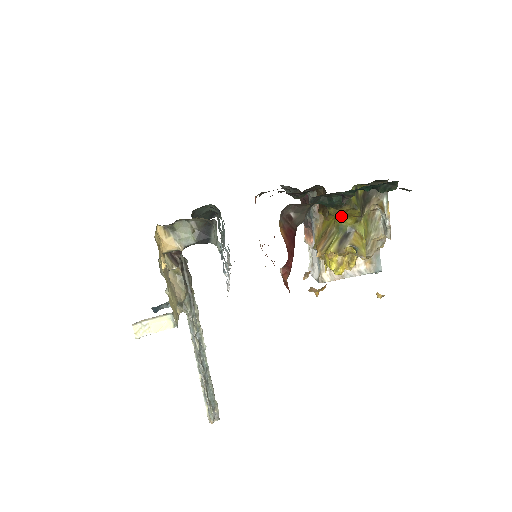
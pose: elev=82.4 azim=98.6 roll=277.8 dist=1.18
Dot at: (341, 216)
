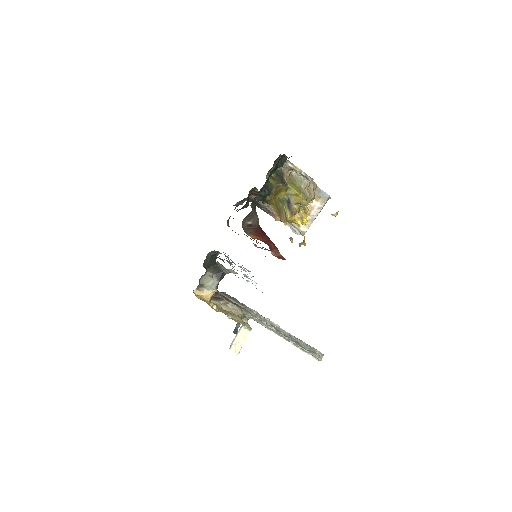
Dot at: (276, 195)
